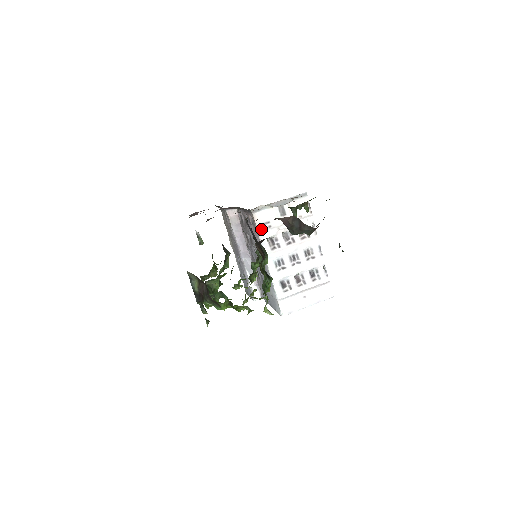
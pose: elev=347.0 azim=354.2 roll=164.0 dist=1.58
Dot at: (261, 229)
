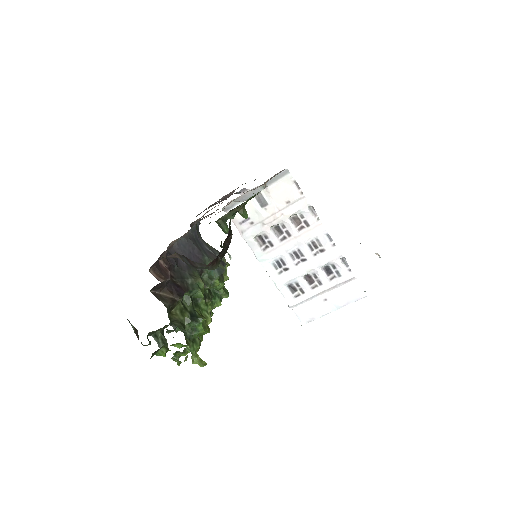
Dot at: (242, 228)
